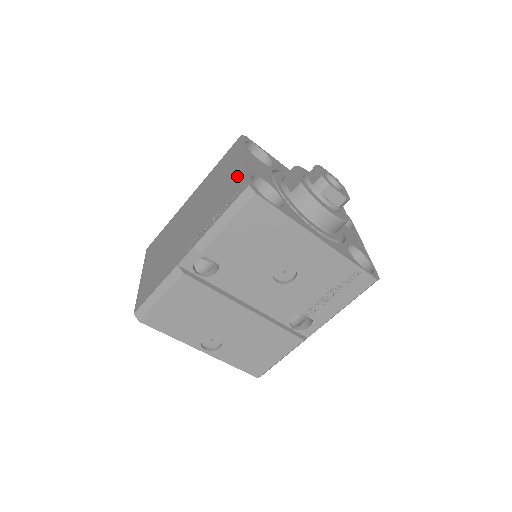
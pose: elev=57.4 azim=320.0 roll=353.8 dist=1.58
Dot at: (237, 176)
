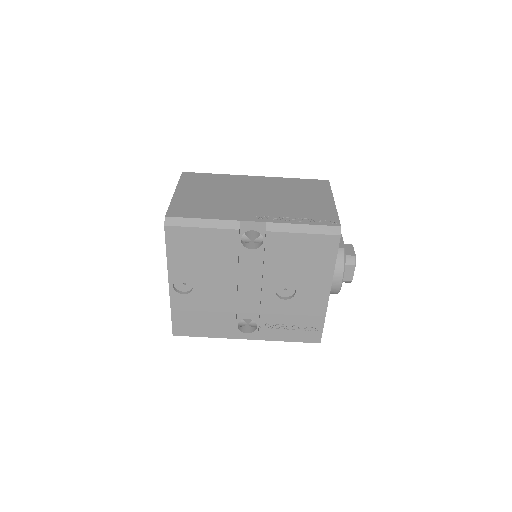
Dot at: (325, 209)
